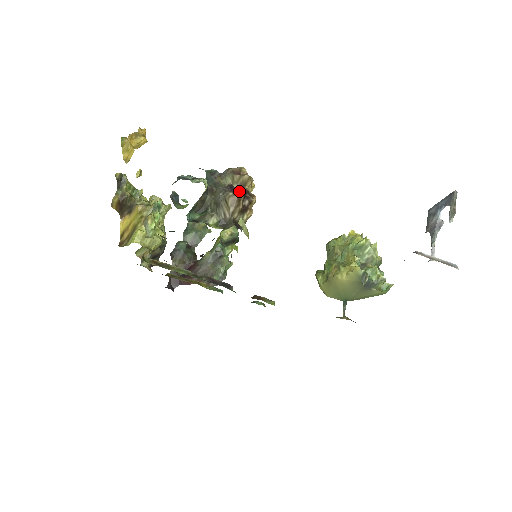
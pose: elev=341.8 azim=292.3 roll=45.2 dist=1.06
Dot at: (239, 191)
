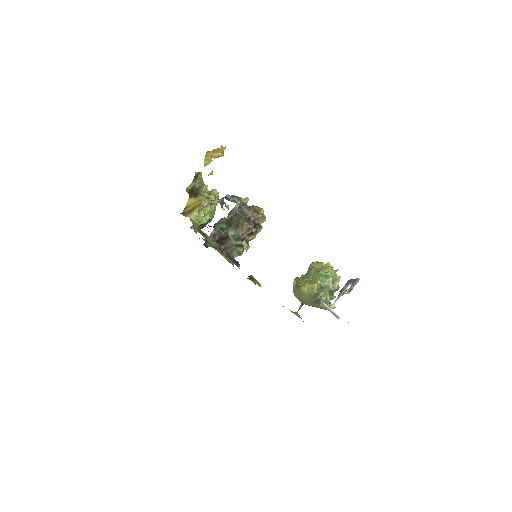
Dot at: (252, 223)
